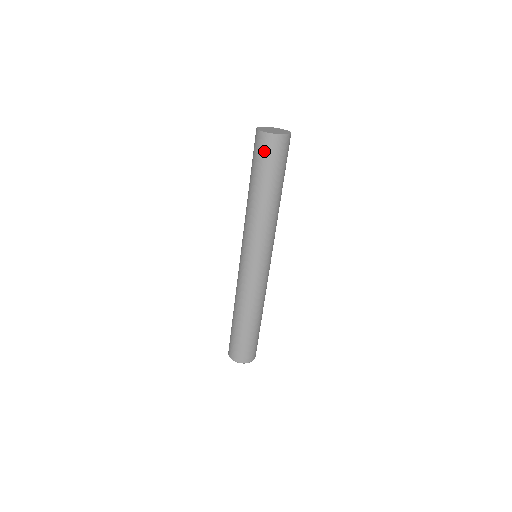
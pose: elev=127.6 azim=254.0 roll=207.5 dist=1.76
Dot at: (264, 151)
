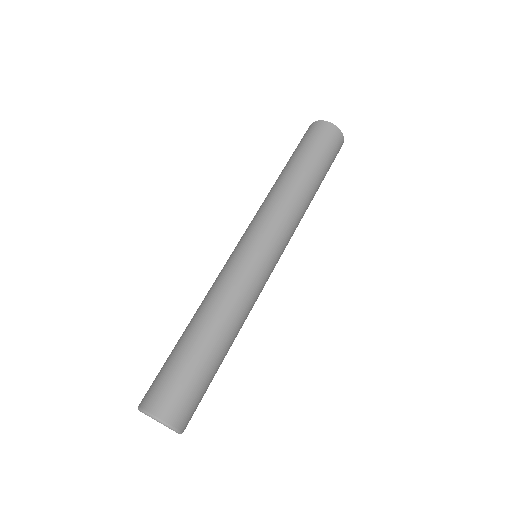
Dot at: (305, 136)
